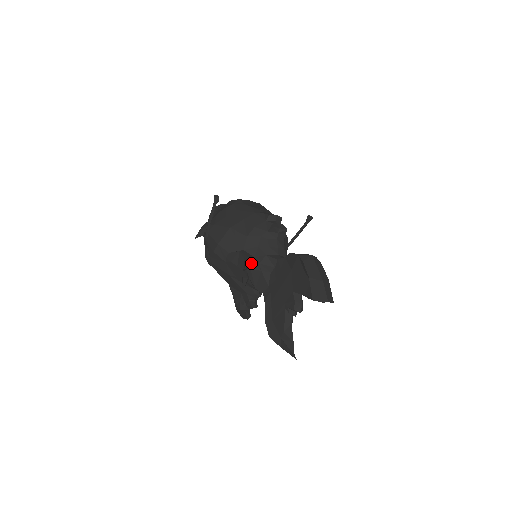
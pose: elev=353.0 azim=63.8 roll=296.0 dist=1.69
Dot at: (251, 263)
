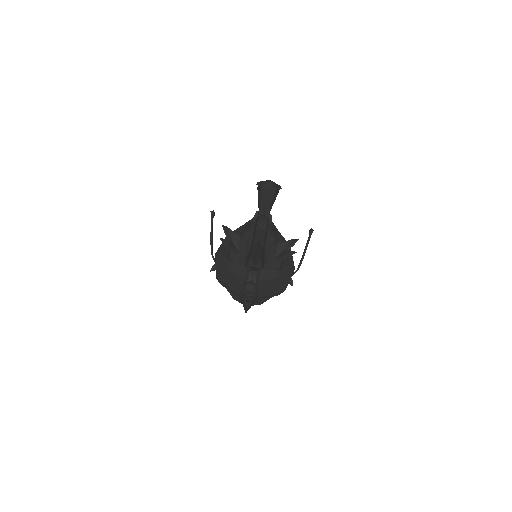
Dot at: (236, 235)
